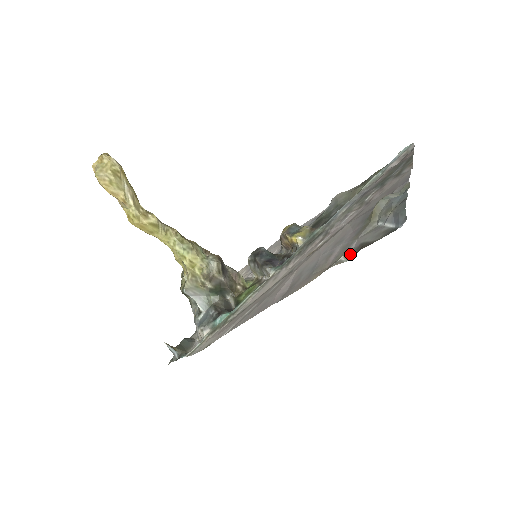
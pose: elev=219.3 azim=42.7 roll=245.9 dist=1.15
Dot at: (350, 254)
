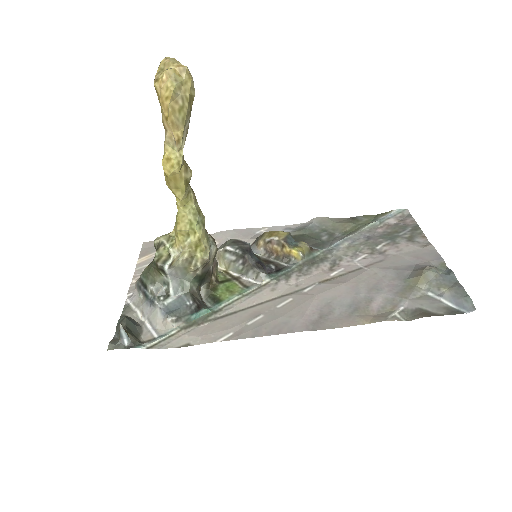
Dot at: (405, 313)
